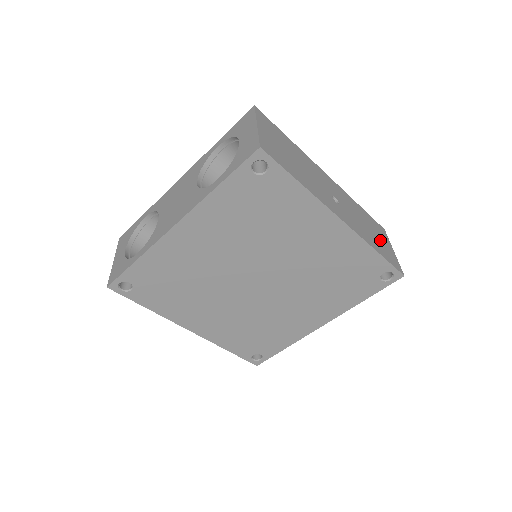
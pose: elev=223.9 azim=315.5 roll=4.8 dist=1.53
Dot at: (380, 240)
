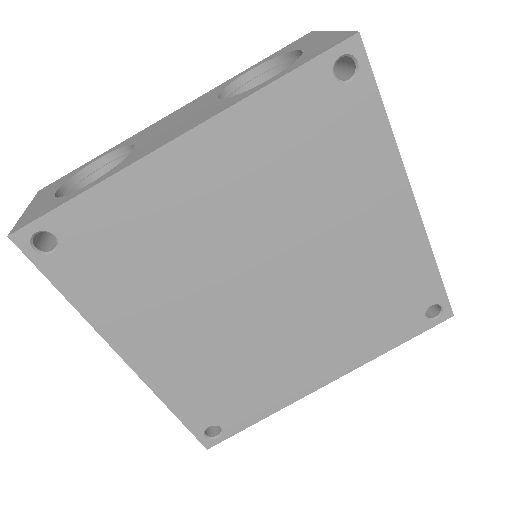
Dot at: occluded
